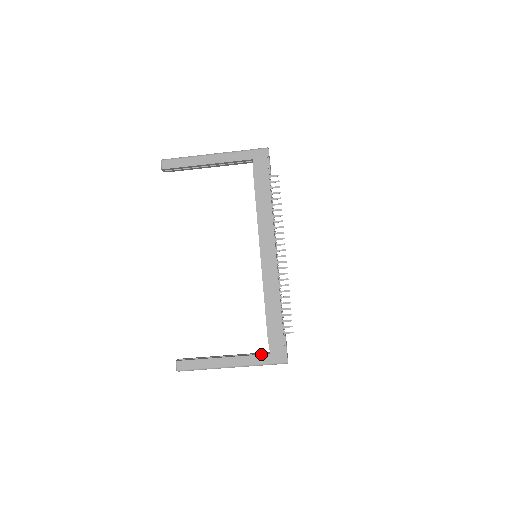
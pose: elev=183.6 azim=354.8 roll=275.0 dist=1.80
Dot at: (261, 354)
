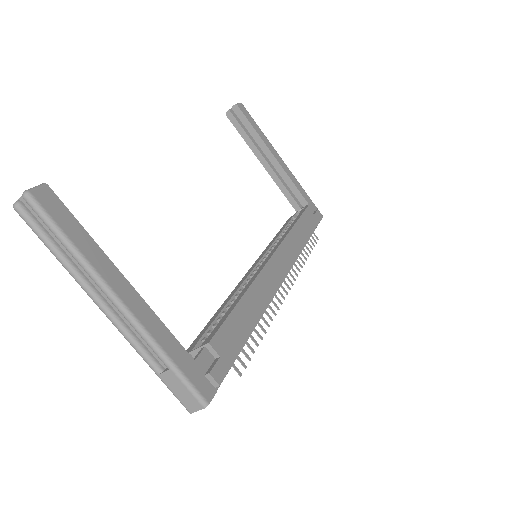
Dot at: occluded
